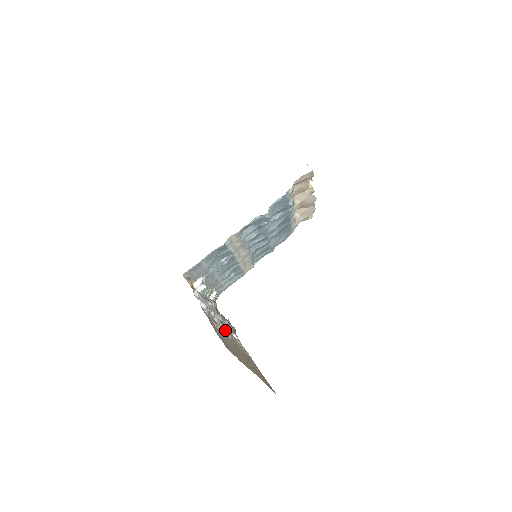
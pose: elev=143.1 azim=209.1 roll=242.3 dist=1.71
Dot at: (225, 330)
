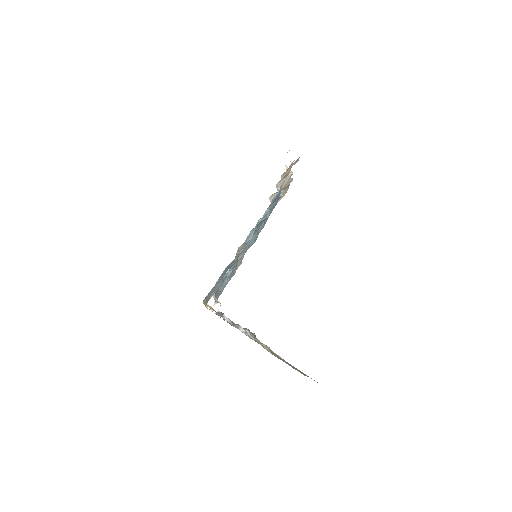
Dot at: occluded
